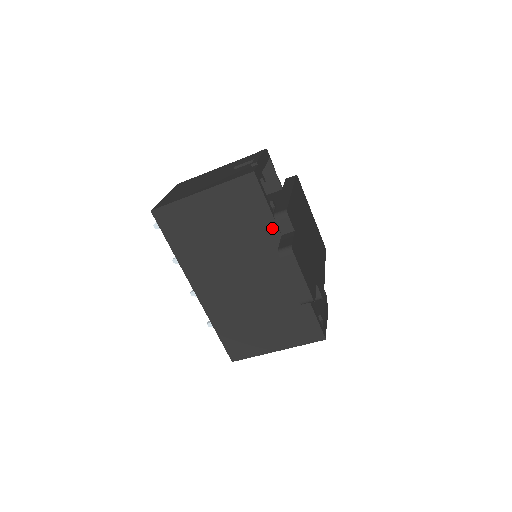
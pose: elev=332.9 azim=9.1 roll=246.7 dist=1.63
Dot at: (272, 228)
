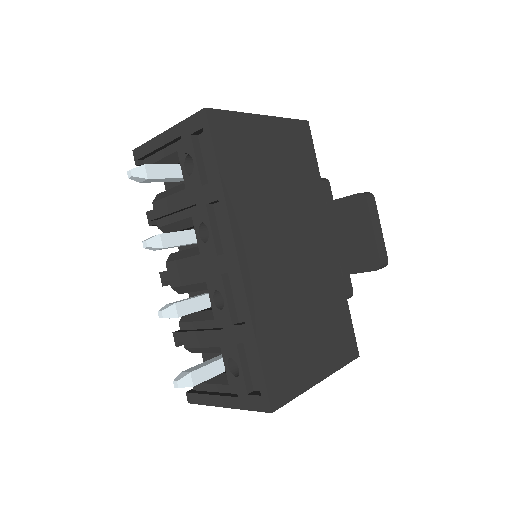
Dot at: (319, 190)
